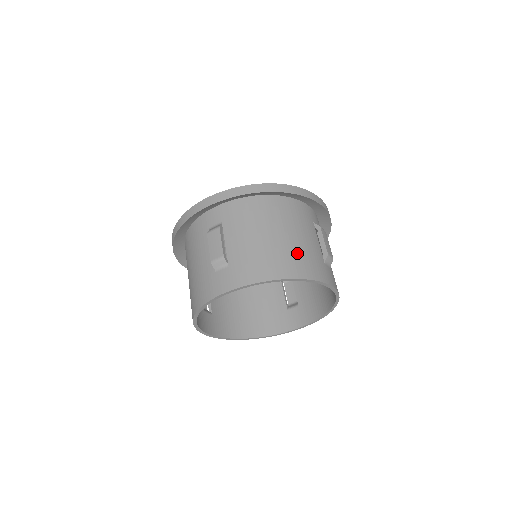
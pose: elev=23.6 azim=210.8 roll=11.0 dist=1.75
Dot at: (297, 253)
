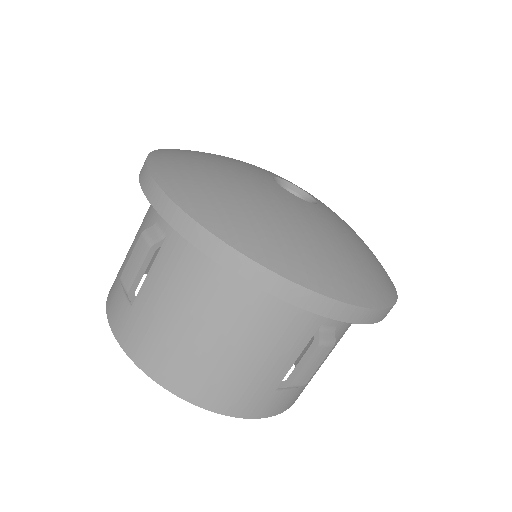
Dot at: (222, 372)
